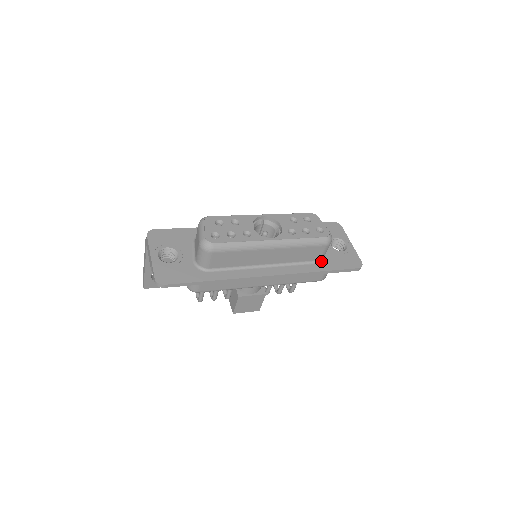
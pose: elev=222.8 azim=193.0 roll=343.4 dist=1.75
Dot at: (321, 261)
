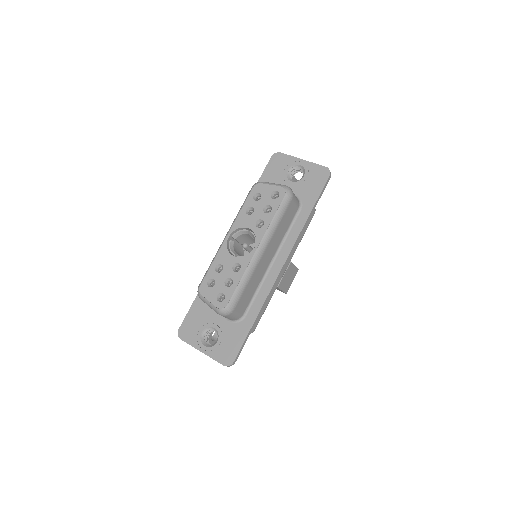
Dot at: (300, 206)
